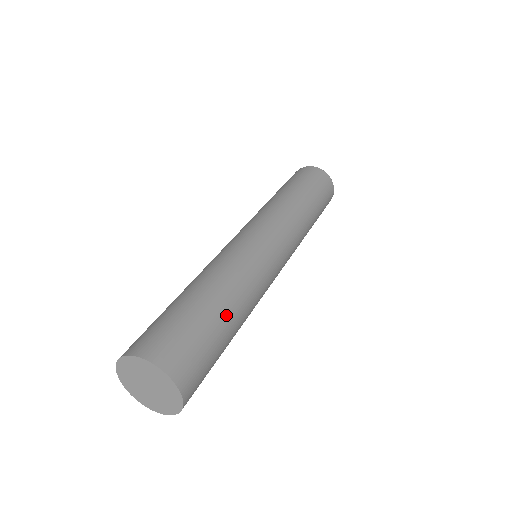
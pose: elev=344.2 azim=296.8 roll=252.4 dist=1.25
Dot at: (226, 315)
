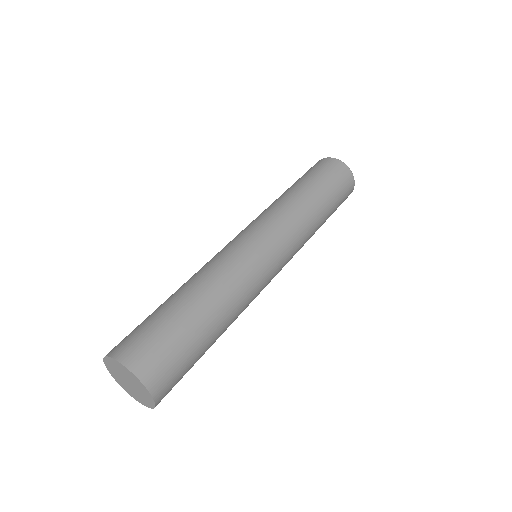
Dot at: (187, 304)
